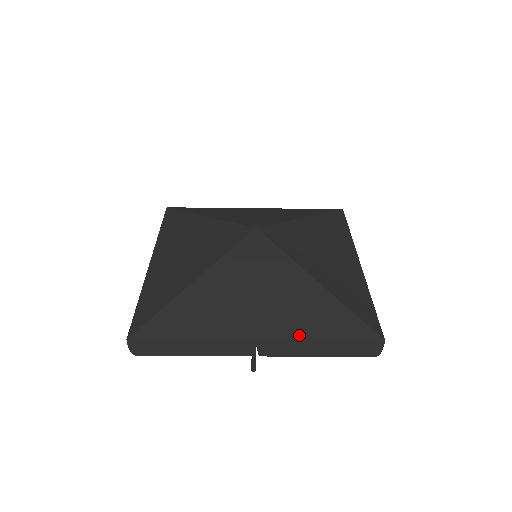
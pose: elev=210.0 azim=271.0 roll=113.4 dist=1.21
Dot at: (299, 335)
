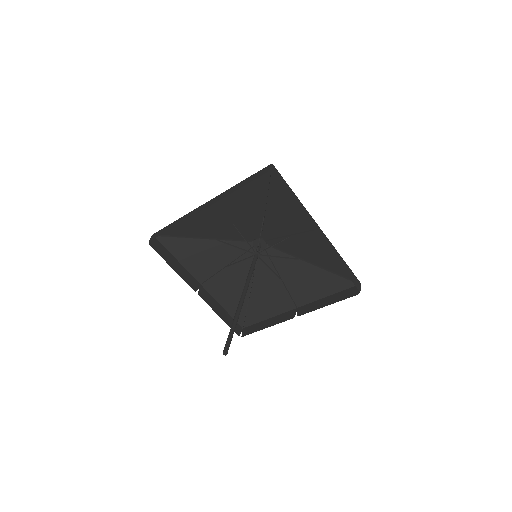
Dot at: occluded
